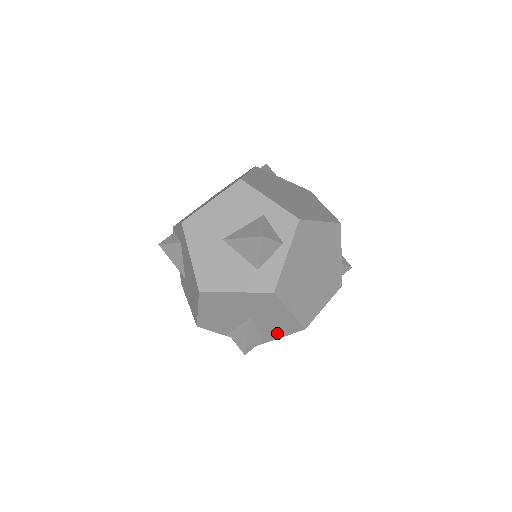
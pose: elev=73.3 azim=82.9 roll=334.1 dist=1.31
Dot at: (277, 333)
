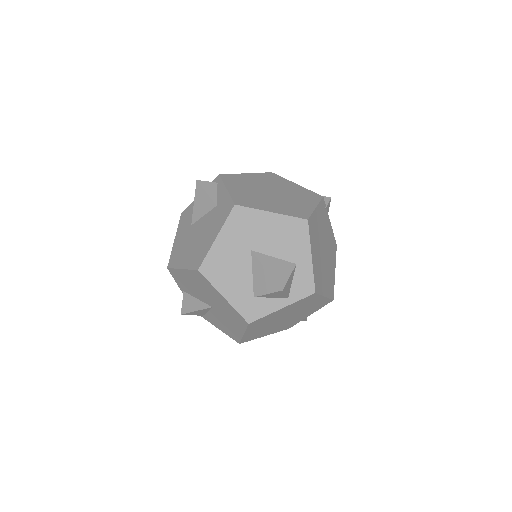
Dot at: (218, 325)
